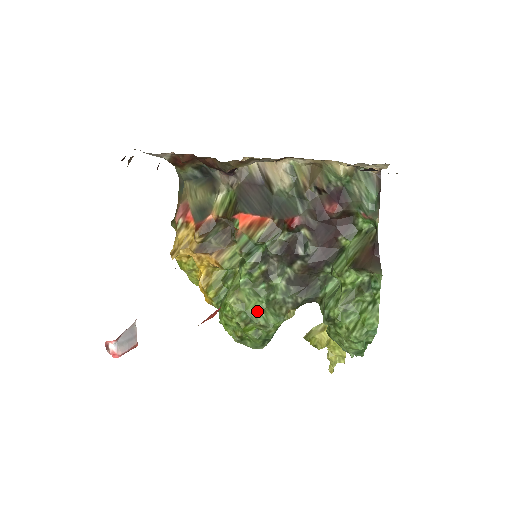
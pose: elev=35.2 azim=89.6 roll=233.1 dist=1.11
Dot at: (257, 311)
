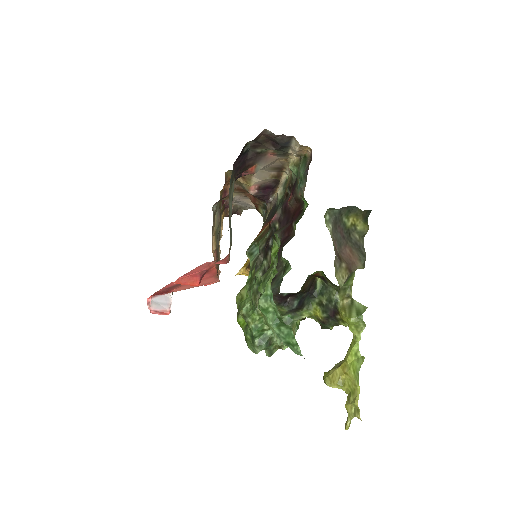
Dot at: (245, 303)
